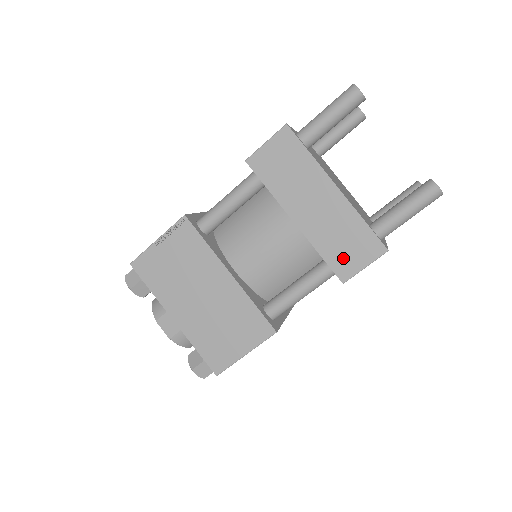
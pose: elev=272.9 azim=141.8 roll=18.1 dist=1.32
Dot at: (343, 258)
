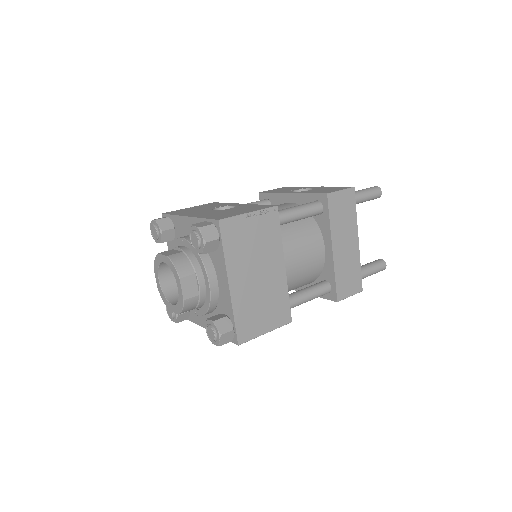
Dot at: (344, 286)
